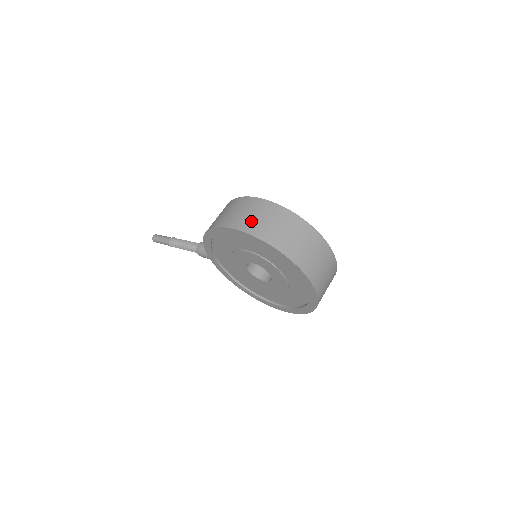
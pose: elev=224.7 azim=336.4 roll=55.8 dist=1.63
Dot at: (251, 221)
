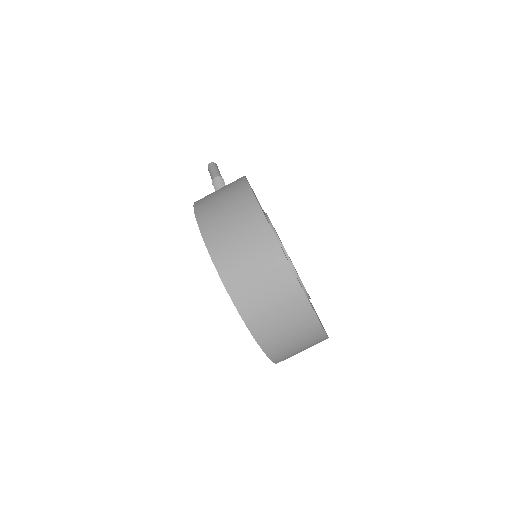
Dot at: (219, 223)
